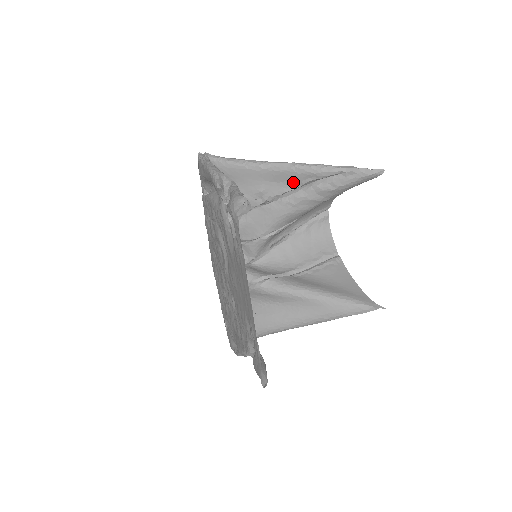
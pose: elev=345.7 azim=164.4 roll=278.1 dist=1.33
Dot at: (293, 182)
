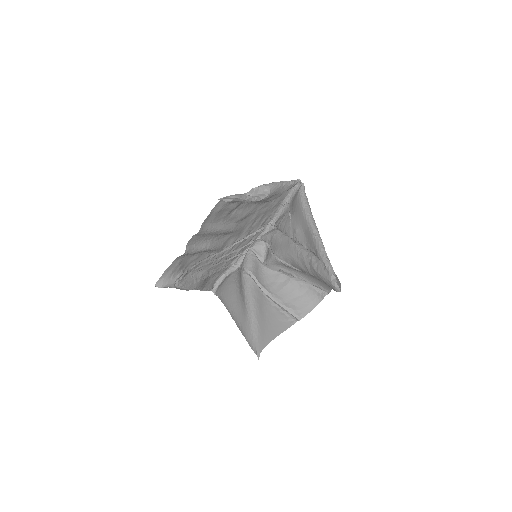
Dot at: (309, 244)
